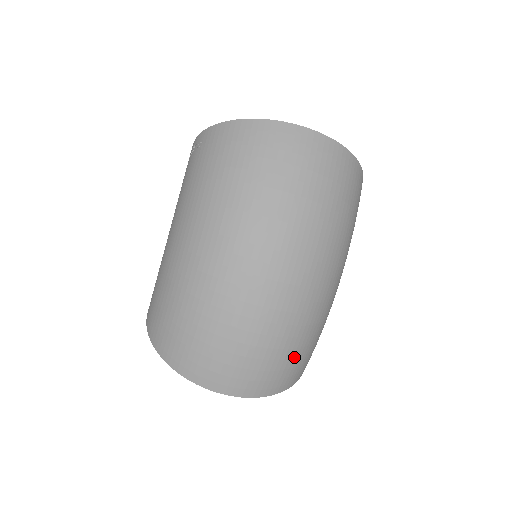
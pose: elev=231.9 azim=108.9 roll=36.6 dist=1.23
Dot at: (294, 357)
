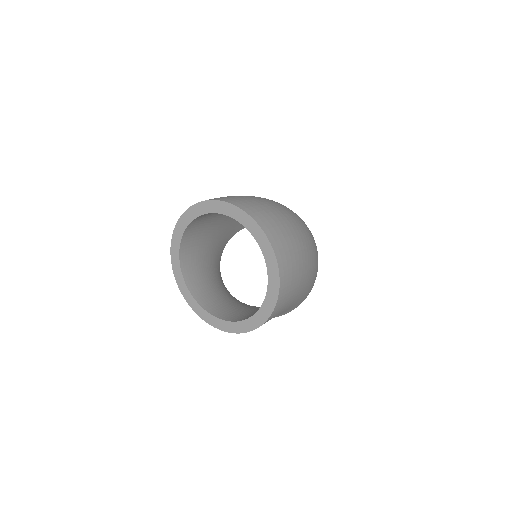
Dot at: (295, 254)
